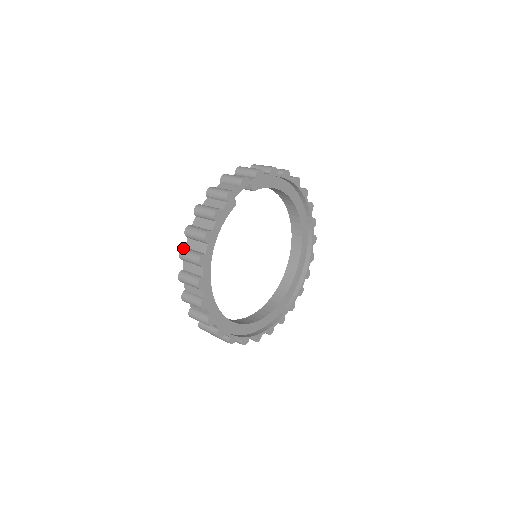
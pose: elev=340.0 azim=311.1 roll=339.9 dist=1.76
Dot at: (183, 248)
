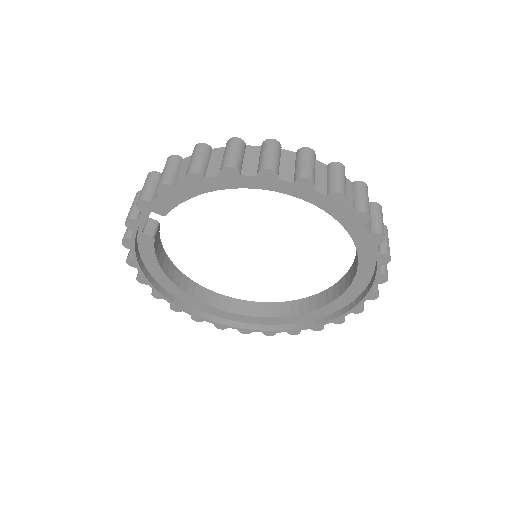
Dot at: occluded
